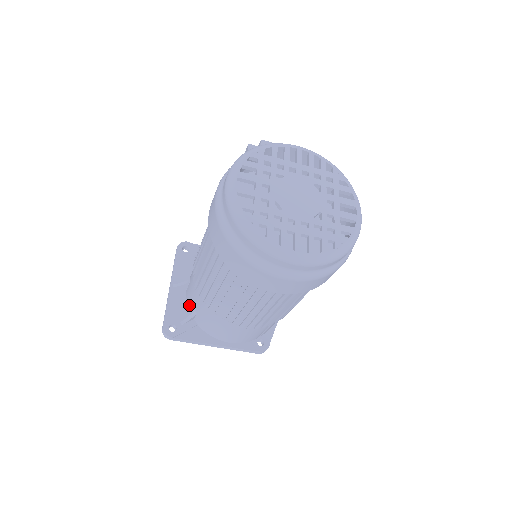
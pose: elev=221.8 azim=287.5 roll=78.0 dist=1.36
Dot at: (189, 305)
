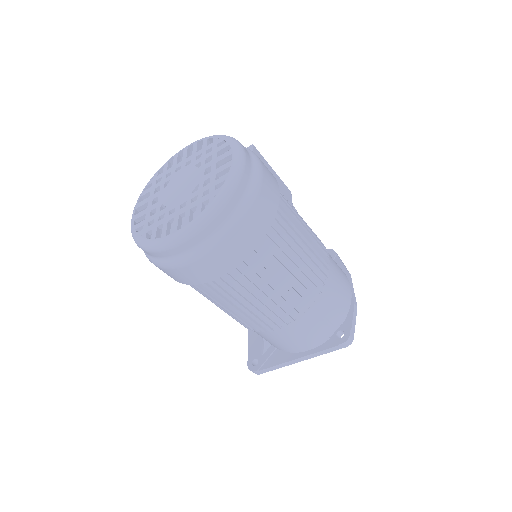
Dot at: occluded
